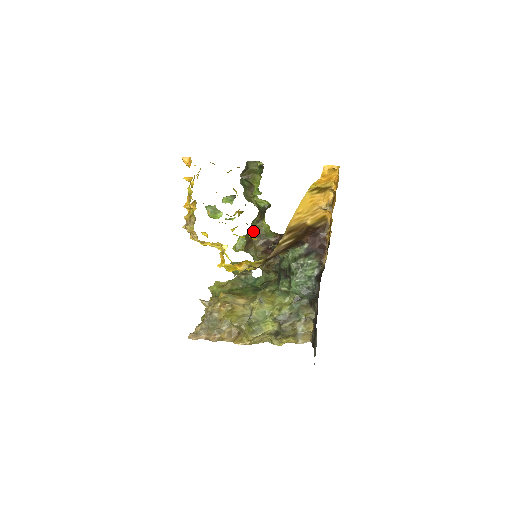
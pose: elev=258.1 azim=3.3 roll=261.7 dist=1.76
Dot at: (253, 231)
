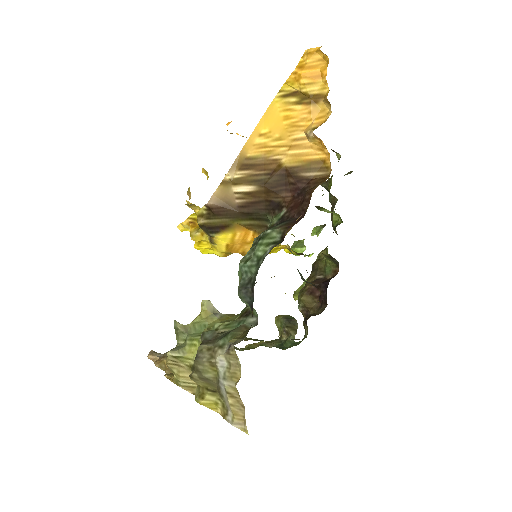
Dot at: (314, 263)
